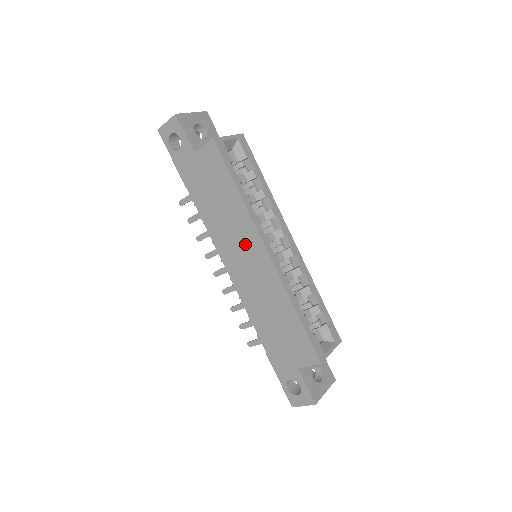
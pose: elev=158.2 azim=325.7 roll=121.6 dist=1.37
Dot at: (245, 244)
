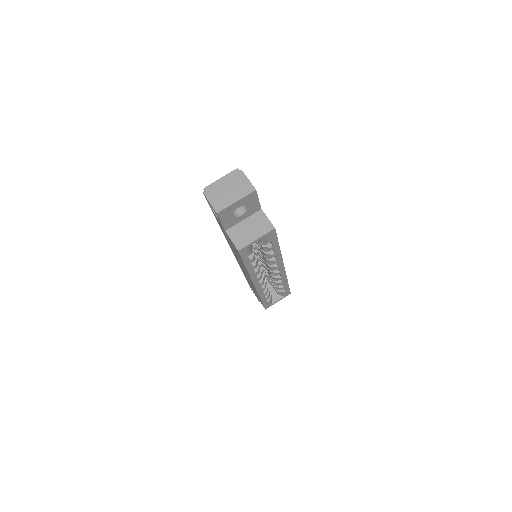
Dot at: (244, 269)
